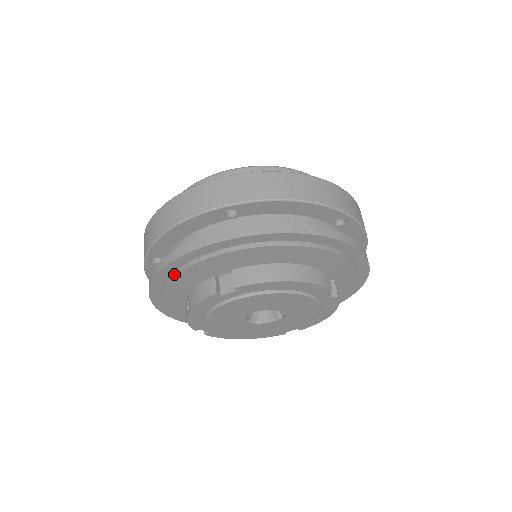
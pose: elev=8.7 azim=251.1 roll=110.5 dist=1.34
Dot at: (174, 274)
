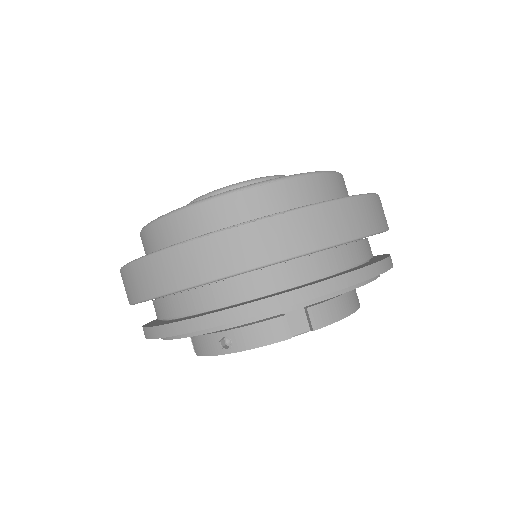
Dot at: (244, 321)
